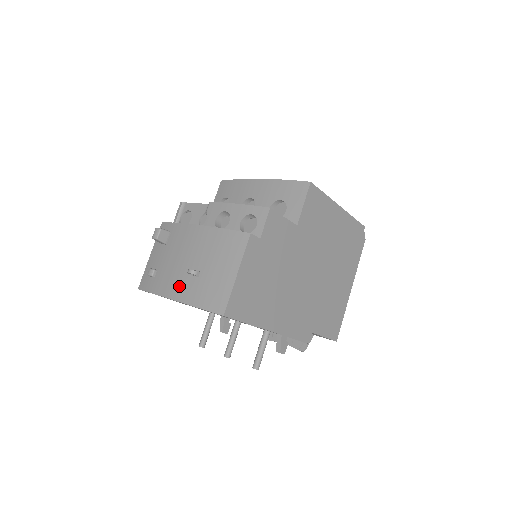
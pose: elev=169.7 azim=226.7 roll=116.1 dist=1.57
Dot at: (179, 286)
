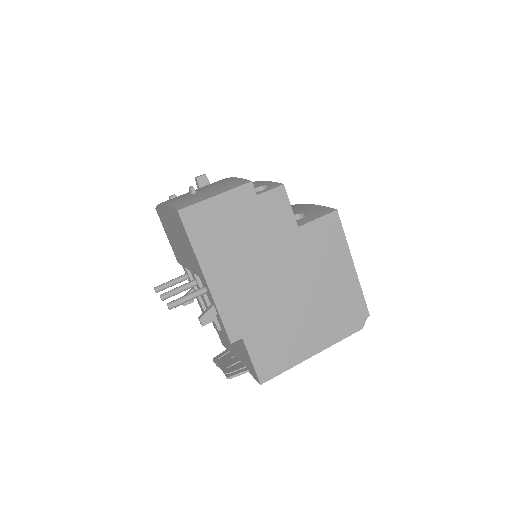
Dot at: (176, 198)
